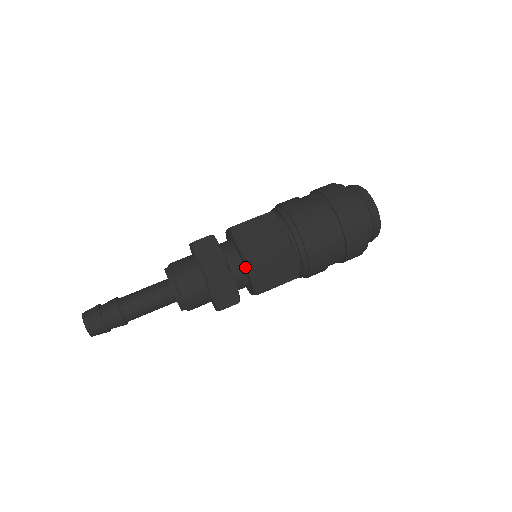
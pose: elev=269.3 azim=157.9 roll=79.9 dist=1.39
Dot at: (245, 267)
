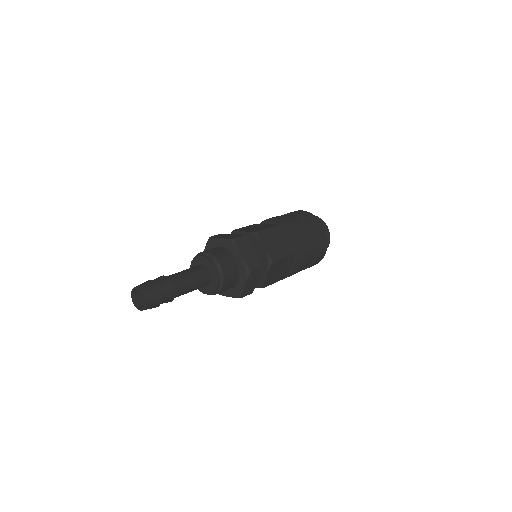
Dot at: occluded
